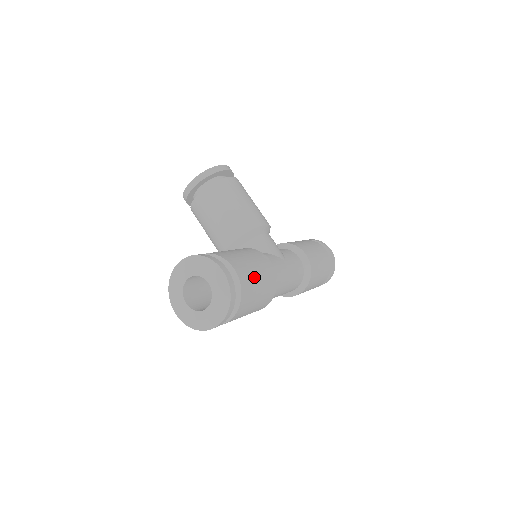
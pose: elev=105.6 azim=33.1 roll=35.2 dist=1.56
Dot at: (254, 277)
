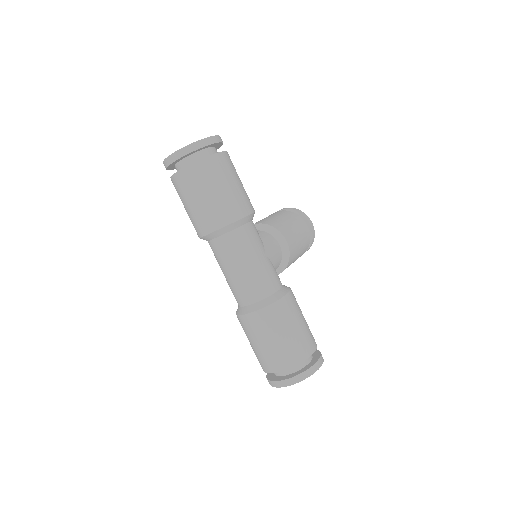
Dot at: (227, 177)
